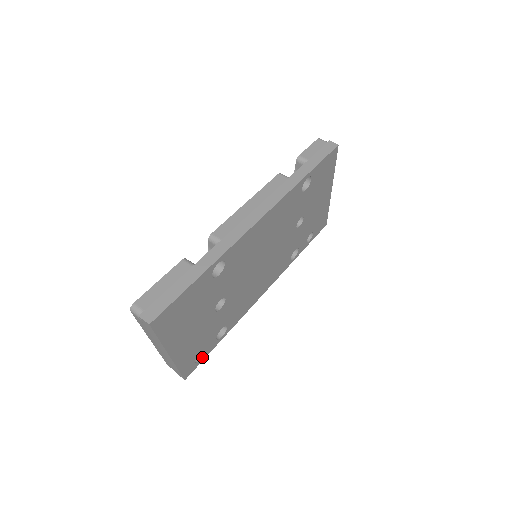
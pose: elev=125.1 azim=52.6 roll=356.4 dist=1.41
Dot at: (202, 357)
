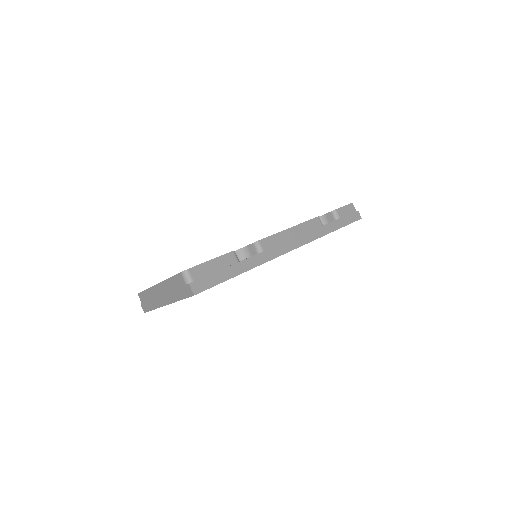
Dot at: occluded
